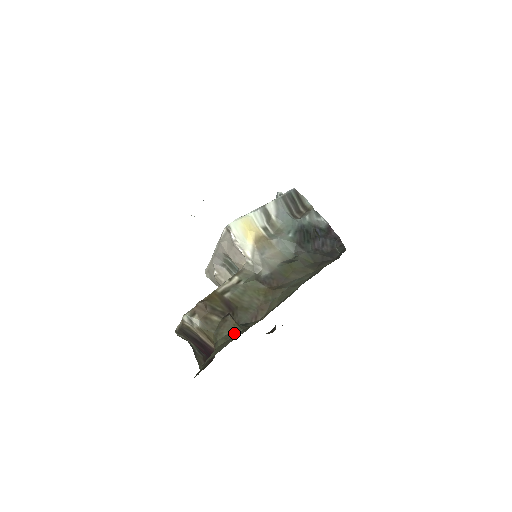
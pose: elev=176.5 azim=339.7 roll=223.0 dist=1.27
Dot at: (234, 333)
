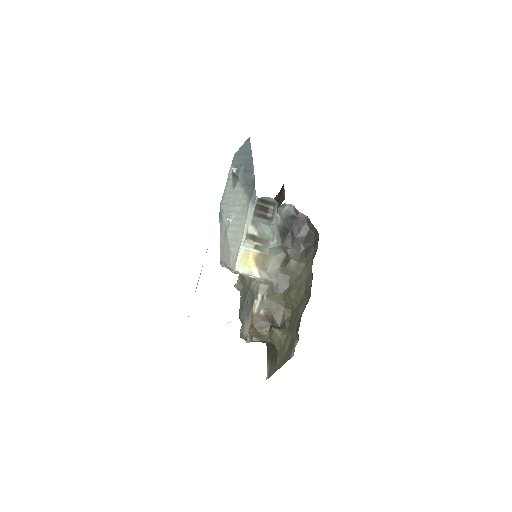
Dot at: (283, 340)
